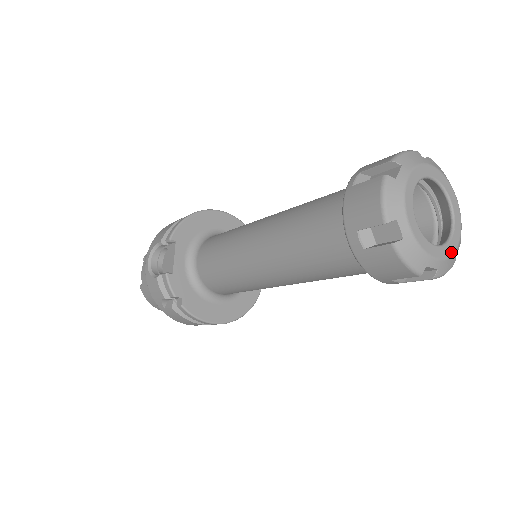
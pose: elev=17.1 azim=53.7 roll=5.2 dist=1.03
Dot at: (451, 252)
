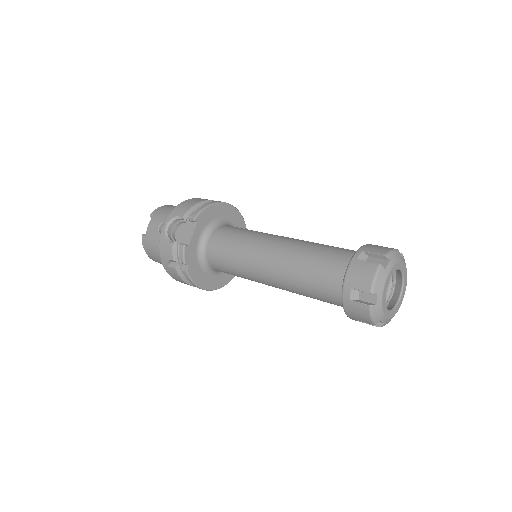
Dot at: (394, 315)
